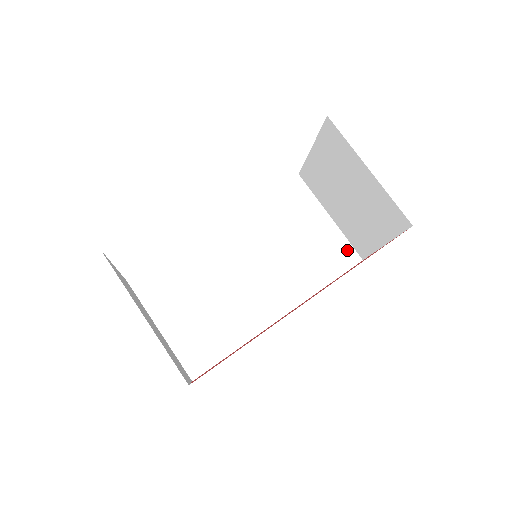
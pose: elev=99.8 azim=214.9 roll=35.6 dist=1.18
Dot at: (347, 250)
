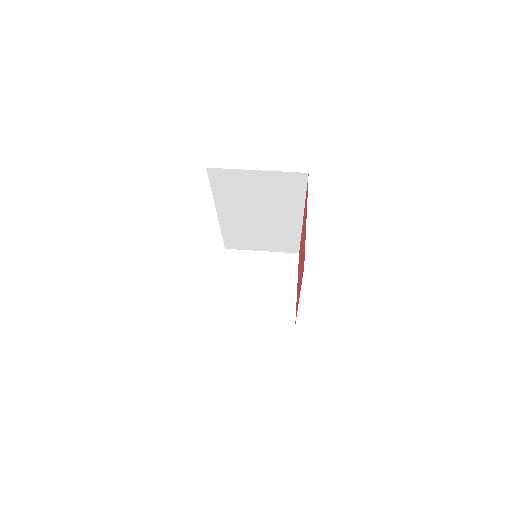
Dot at: occluded
